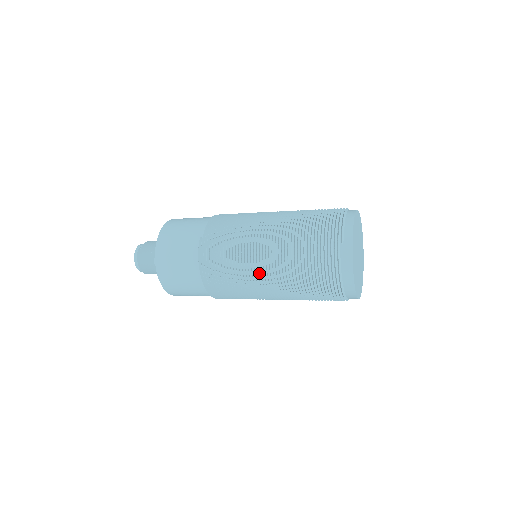
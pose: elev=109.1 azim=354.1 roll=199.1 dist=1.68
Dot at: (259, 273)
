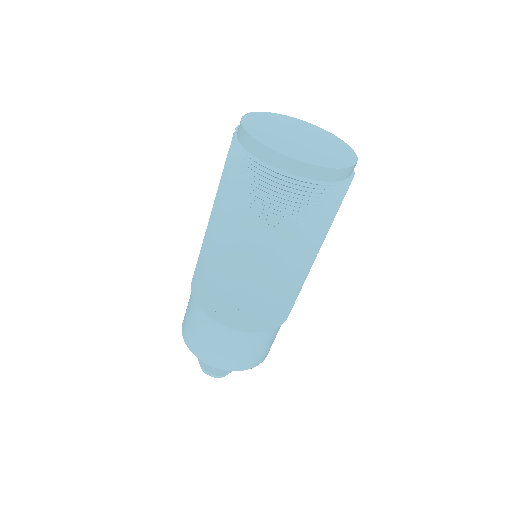
Dot at: (215, 244)
